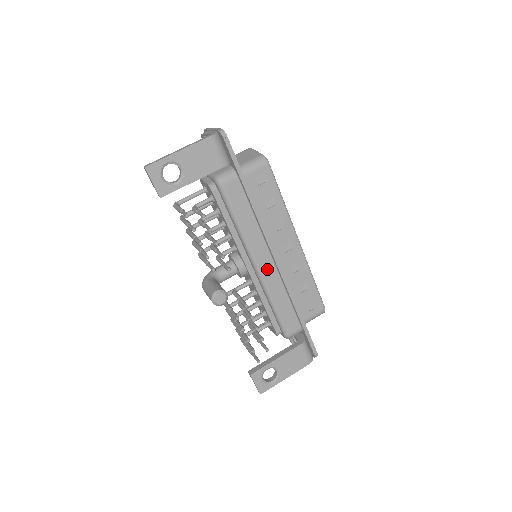
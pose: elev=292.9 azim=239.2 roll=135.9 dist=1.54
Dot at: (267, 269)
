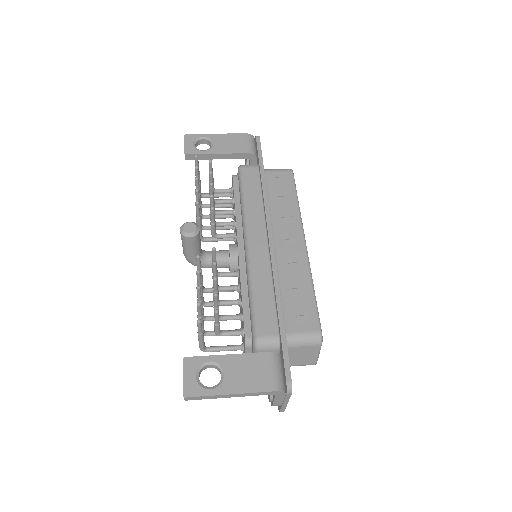
Dot at: (258, 248)
